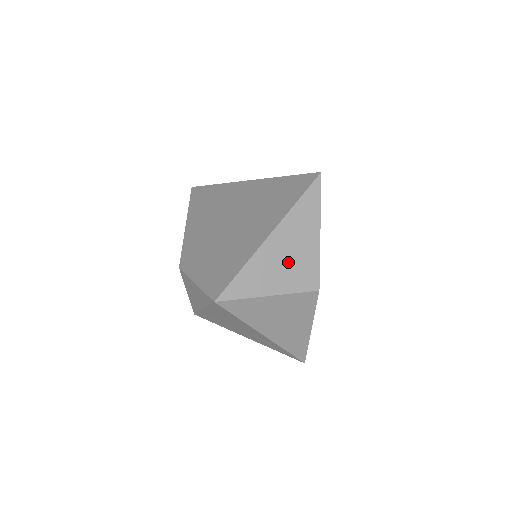
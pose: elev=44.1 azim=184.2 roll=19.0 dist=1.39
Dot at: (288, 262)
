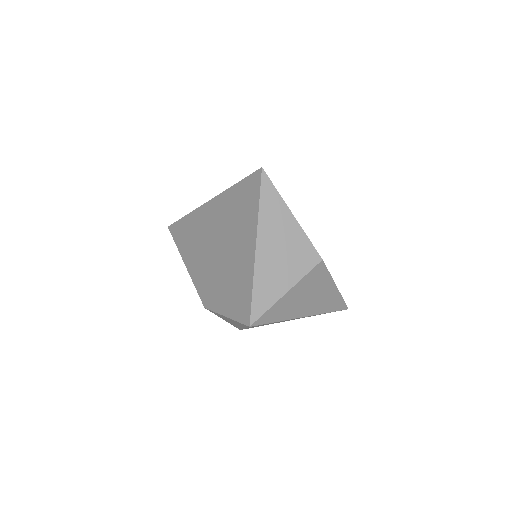
Dot at: (284, 256)
